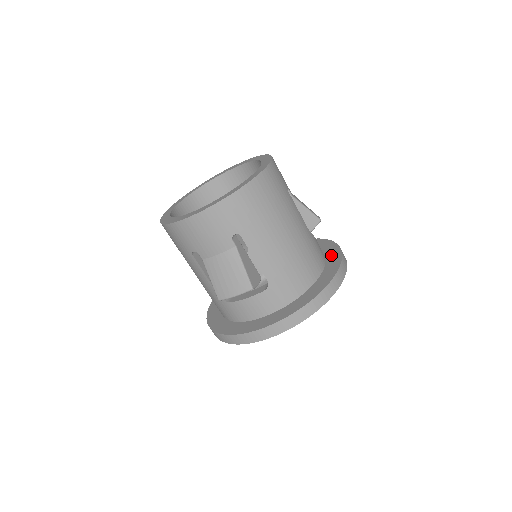
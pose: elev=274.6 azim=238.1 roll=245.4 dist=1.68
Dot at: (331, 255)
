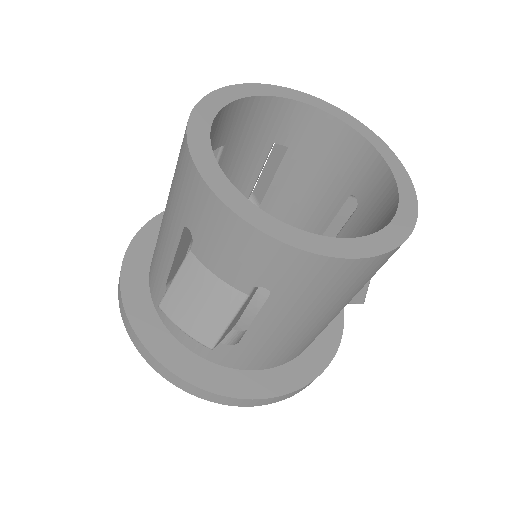
Dot at: (327, 332)
